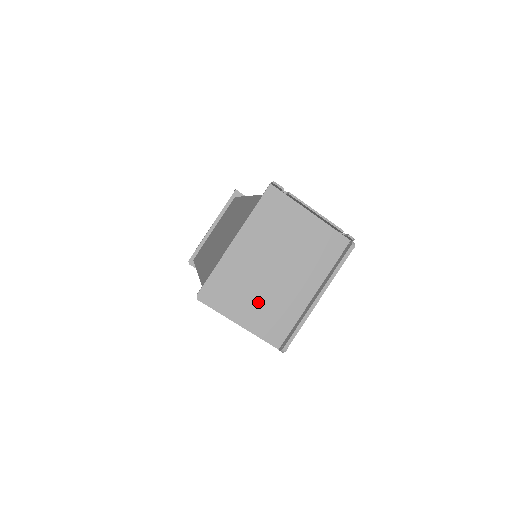
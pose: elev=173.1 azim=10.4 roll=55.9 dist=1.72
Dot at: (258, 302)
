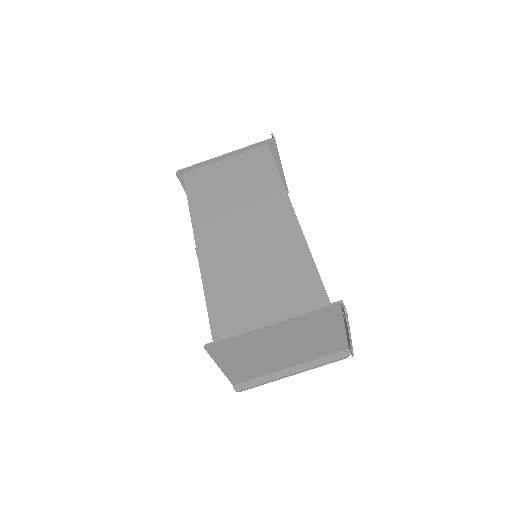
Dot at: (248, 361)
